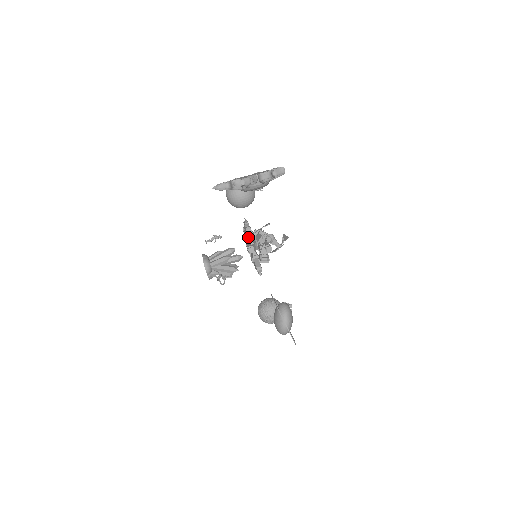
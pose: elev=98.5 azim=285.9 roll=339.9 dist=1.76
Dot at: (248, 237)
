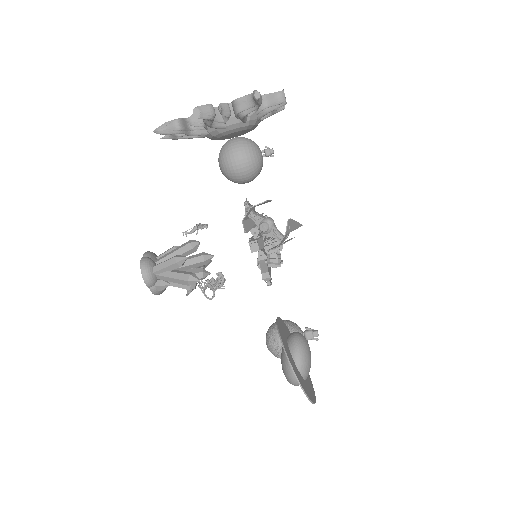
Dot at: occluded
